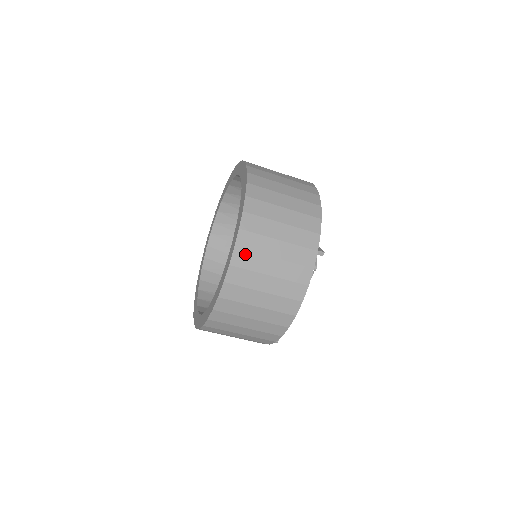
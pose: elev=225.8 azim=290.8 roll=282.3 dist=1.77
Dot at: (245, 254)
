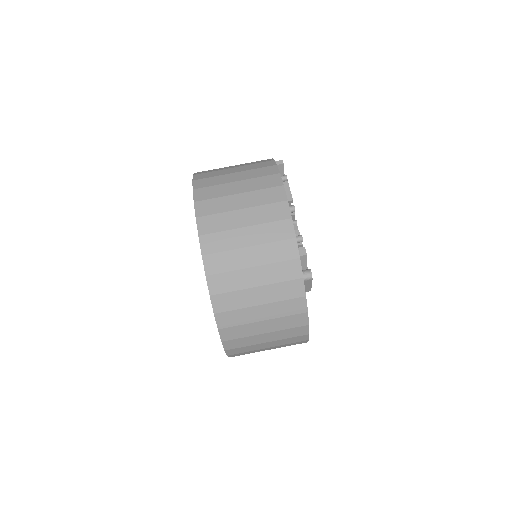
Dot at: (205, 180)
